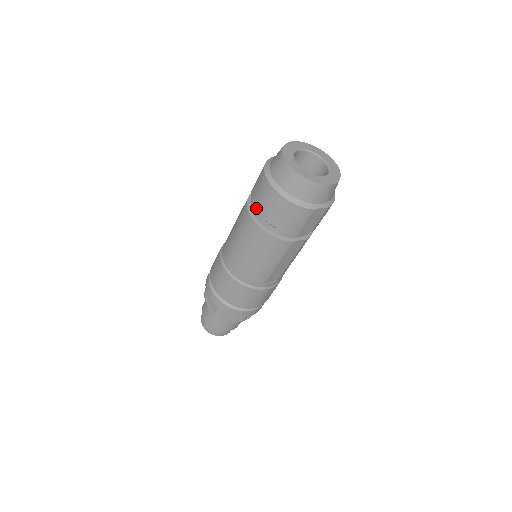
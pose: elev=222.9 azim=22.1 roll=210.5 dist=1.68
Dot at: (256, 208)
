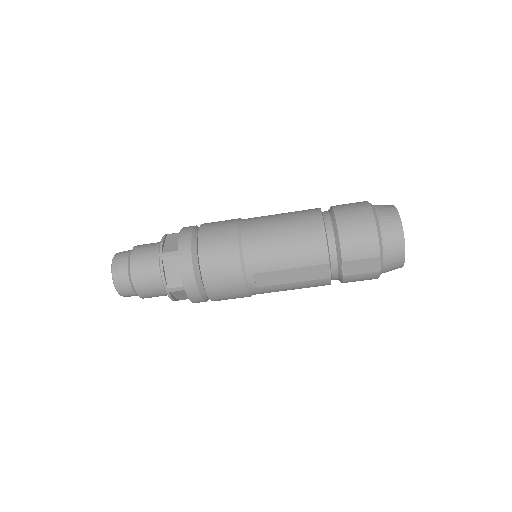
Dot at: (336, 212)
